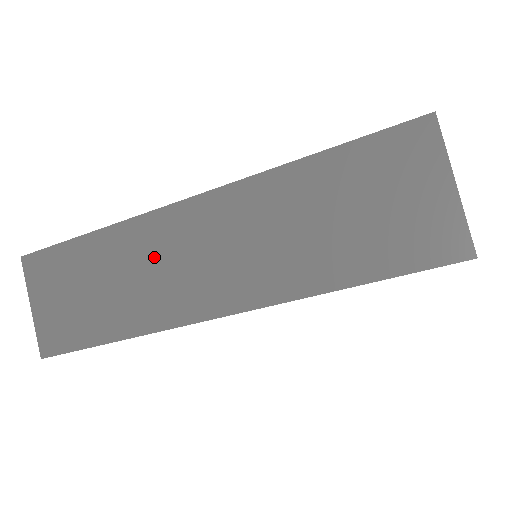
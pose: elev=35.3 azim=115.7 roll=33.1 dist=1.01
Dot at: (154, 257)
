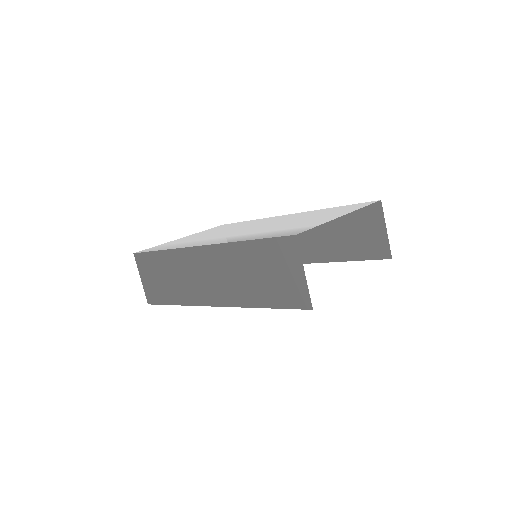
Dot at: (188, 270)
